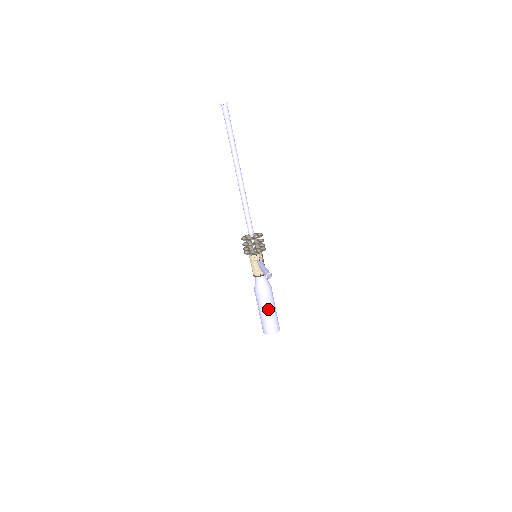
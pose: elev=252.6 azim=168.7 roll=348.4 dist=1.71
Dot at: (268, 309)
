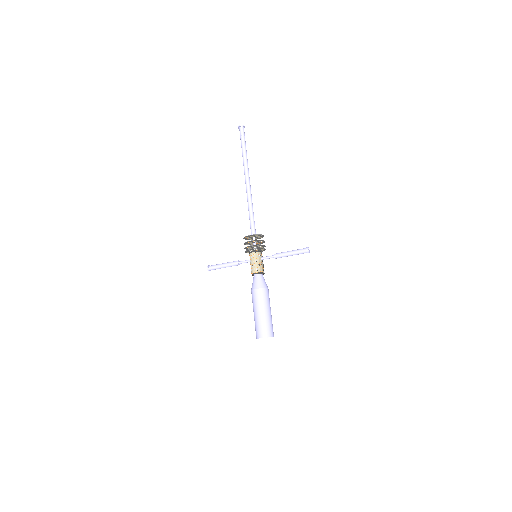
Dot at: (270, 307)
